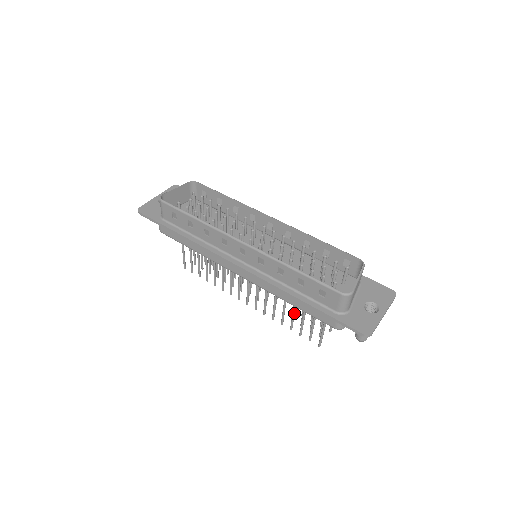
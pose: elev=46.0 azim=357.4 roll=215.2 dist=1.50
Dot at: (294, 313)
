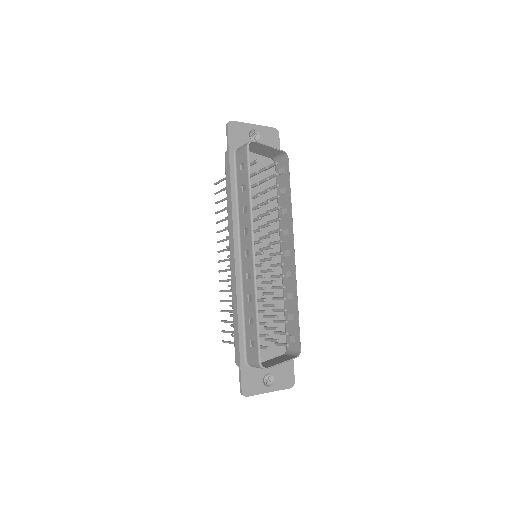
Dot at: (232, 312)
